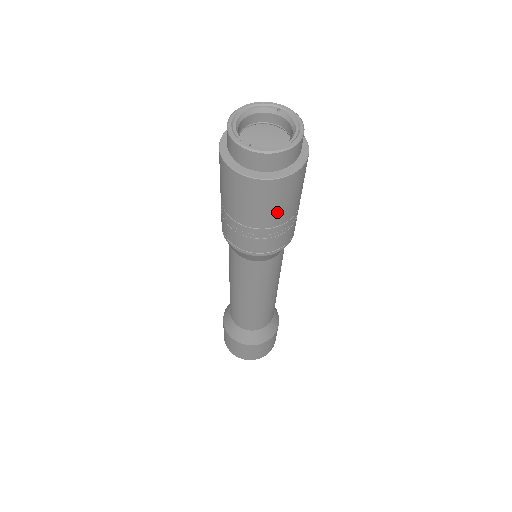
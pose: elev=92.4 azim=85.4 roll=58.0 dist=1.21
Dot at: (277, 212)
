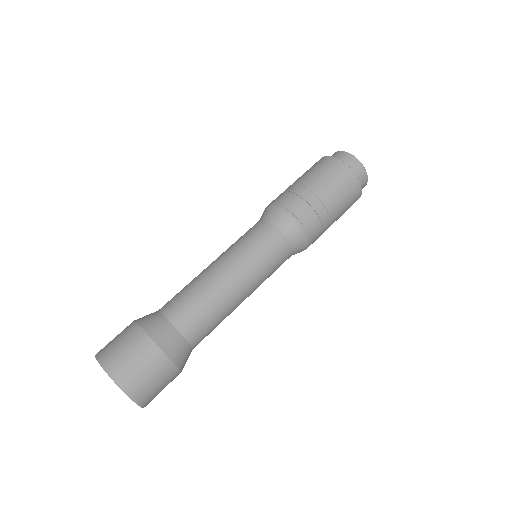
Dot at: (330, 189)
